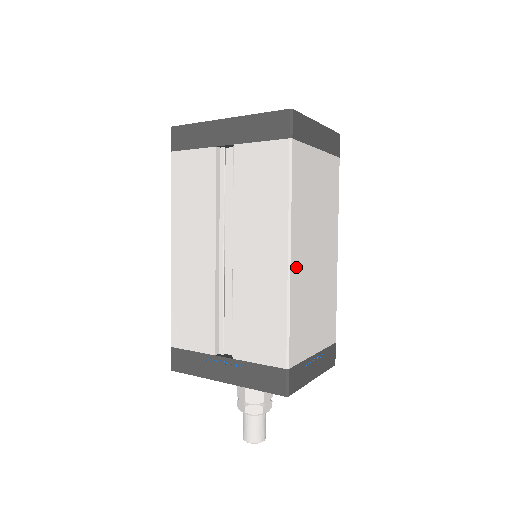
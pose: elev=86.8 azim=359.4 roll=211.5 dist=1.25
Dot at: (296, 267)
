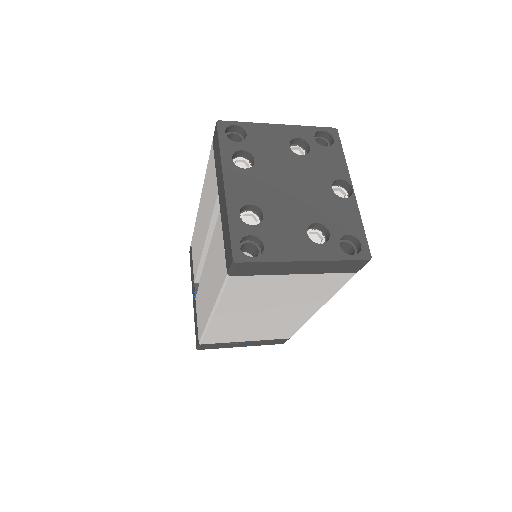
Dot at: (222, 320)
